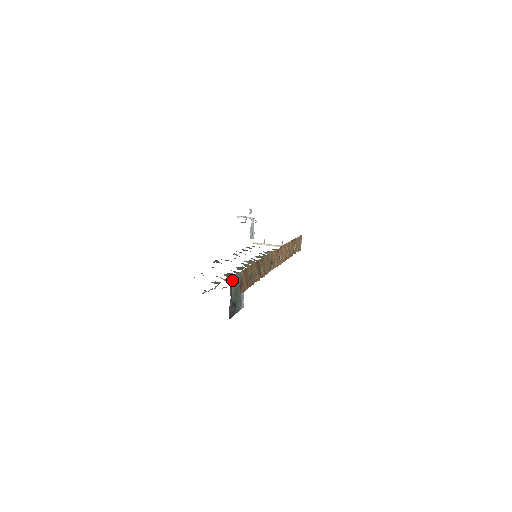
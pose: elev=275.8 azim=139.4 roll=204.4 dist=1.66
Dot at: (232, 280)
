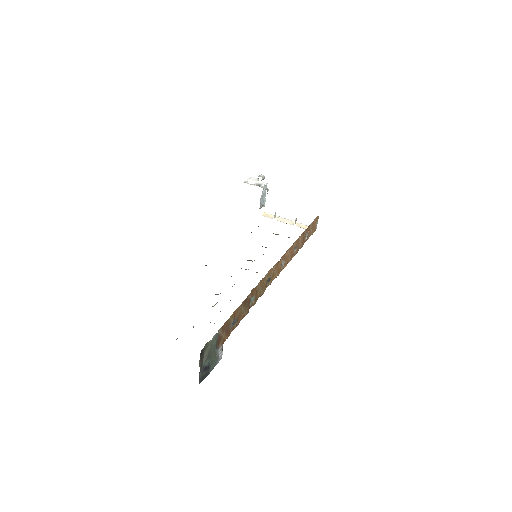
Dot at: (203, 351)
